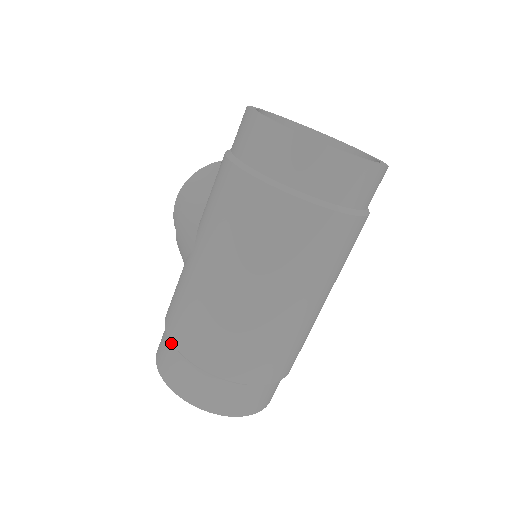
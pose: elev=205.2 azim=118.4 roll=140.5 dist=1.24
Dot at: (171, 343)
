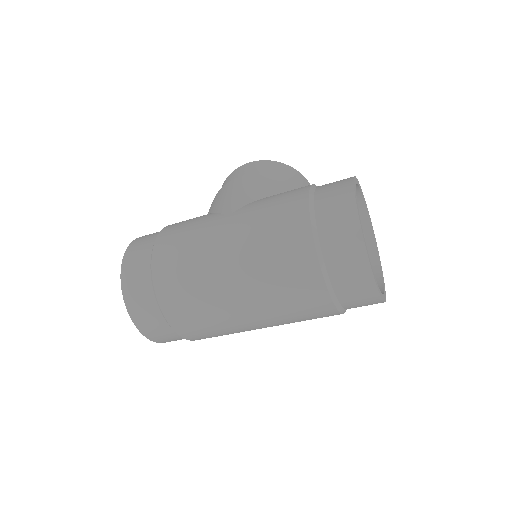
Dot at: (152, 249)
